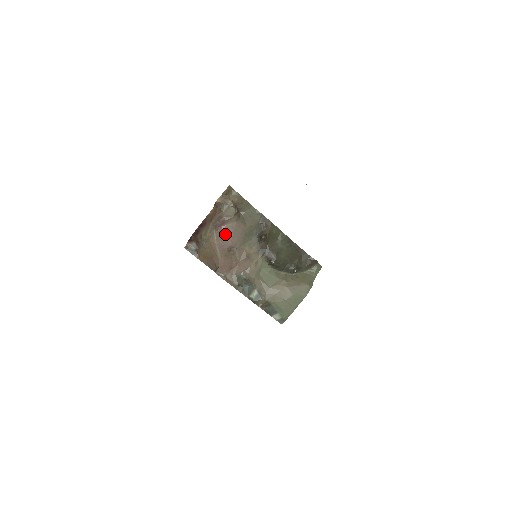
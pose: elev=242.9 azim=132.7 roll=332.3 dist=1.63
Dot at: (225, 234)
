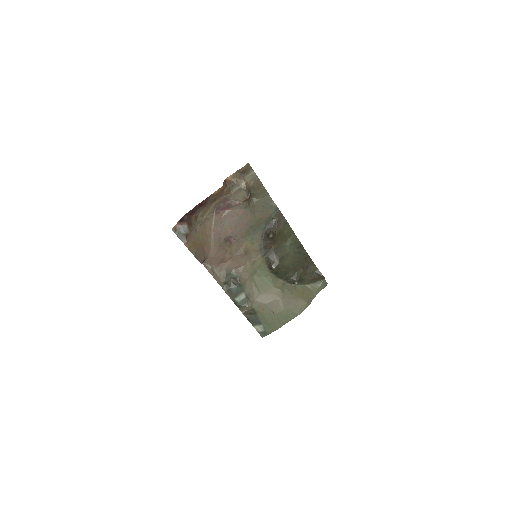
Dot at: (226, 220)
